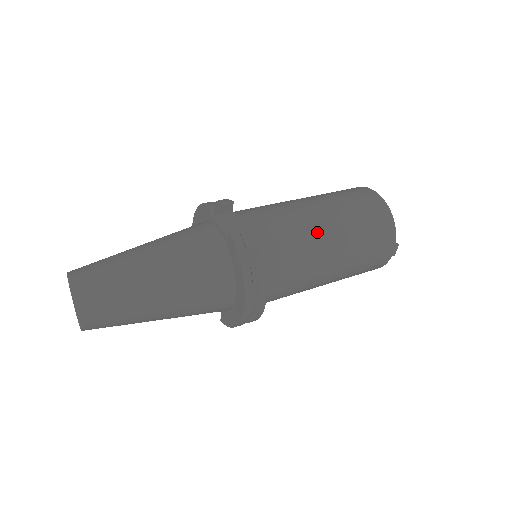
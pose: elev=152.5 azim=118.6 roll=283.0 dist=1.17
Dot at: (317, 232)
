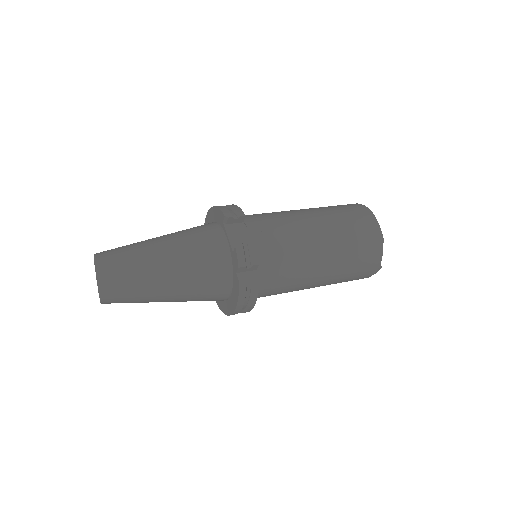
Dot at: (312, 253)
